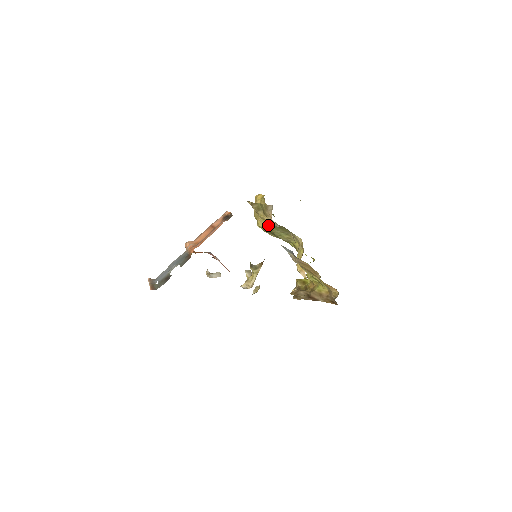
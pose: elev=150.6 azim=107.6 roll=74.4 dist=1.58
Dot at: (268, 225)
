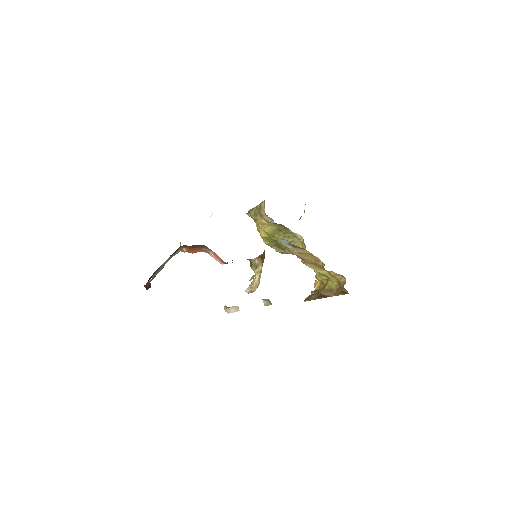
Dot at: (268, 231)
